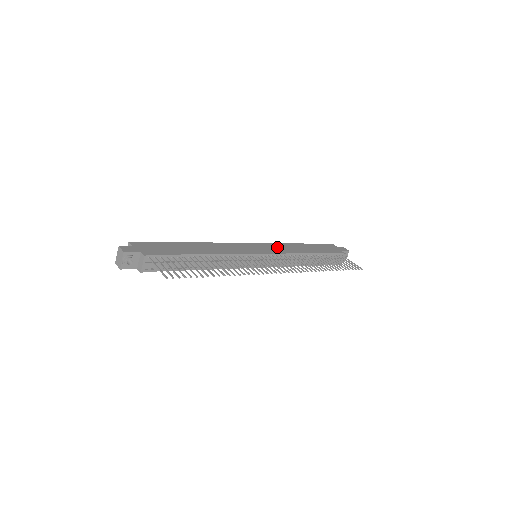
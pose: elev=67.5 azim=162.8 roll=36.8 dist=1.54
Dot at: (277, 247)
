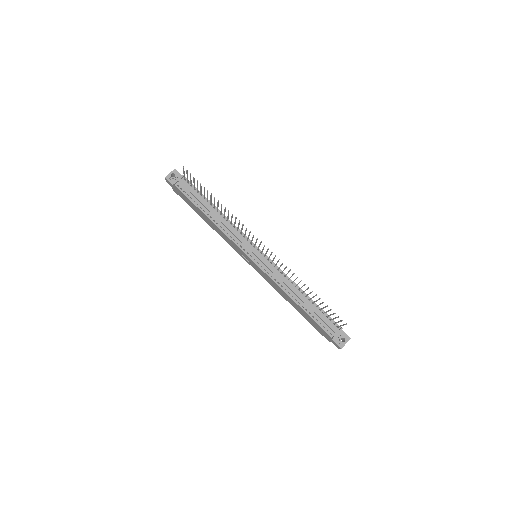
Dot at: occluded
